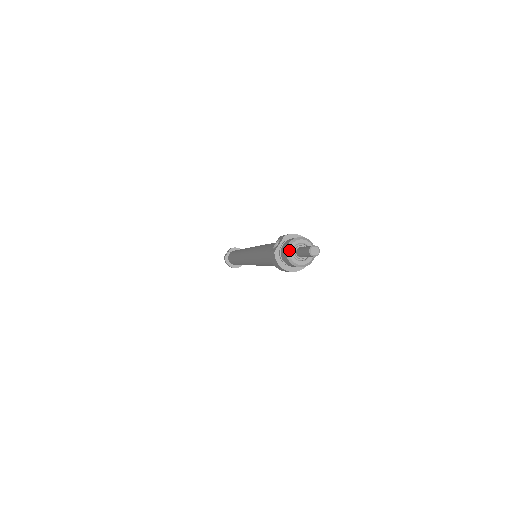
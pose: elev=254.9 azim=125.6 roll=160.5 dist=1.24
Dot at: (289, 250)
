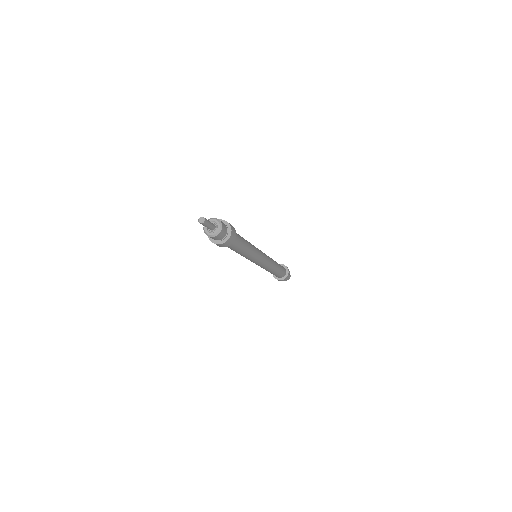
Dot at: occluded
